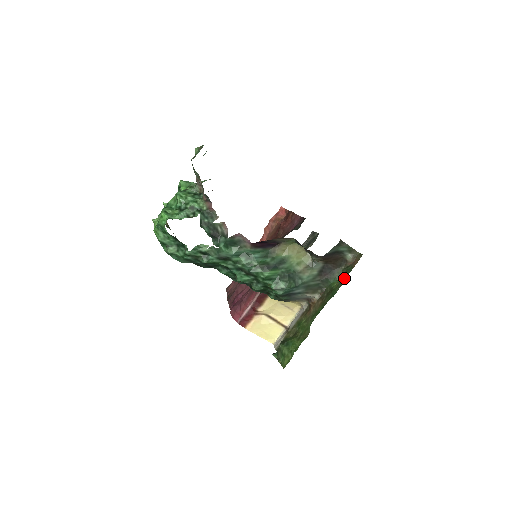
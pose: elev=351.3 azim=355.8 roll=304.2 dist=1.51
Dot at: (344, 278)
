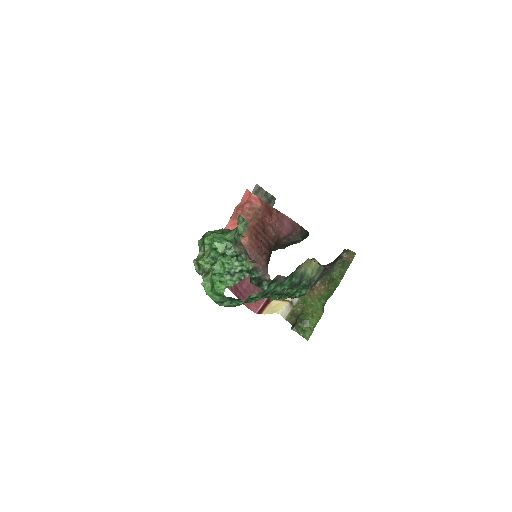
Dot at: (344, 272)
